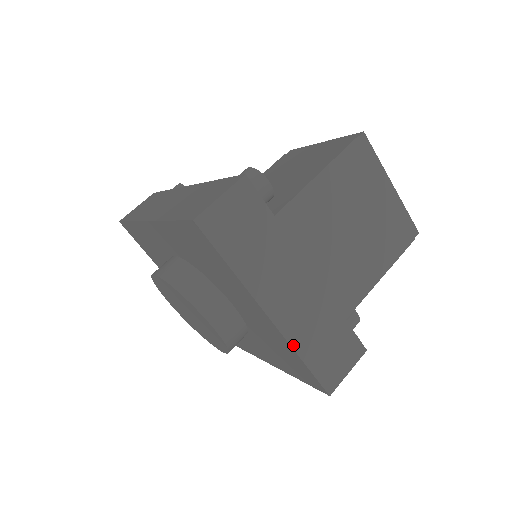
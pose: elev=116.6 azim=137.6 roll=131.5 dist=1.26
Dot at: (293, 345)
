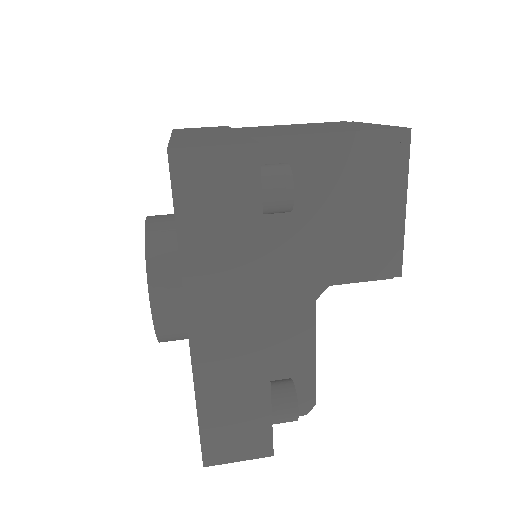
Dot at: (173, 140)
